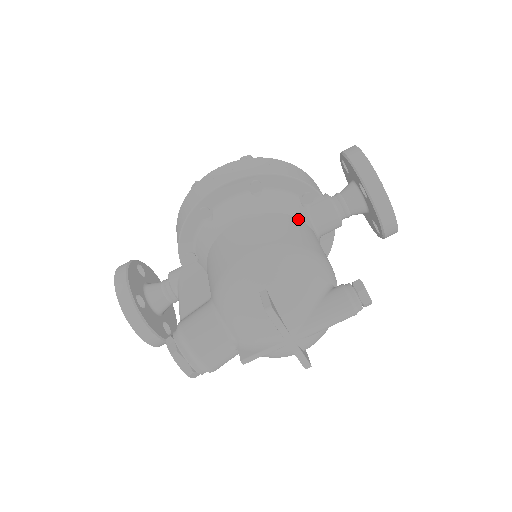
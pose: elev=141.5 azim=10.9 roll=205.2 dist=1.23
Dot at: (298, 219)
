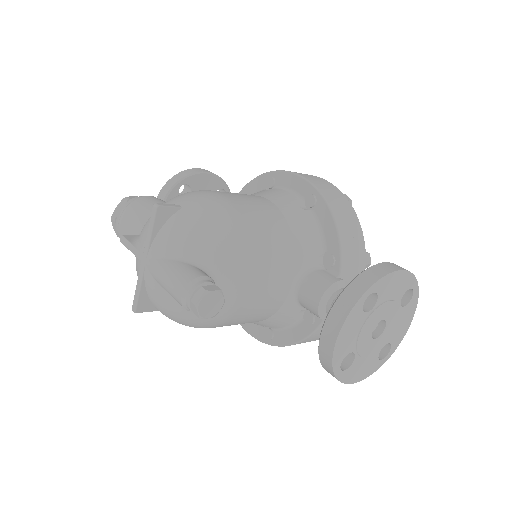
Dot at: (293, 250)
